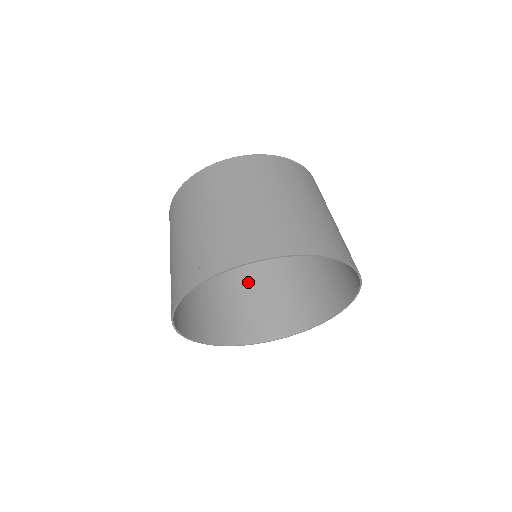
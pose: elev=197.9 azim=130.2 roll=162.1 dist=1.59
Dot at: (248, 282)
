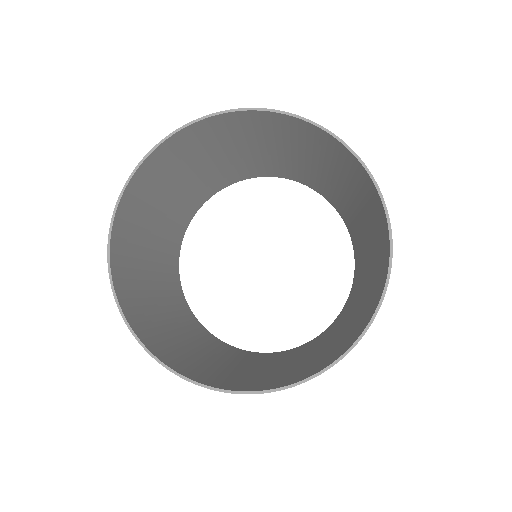
Dot at: (323, 343)
